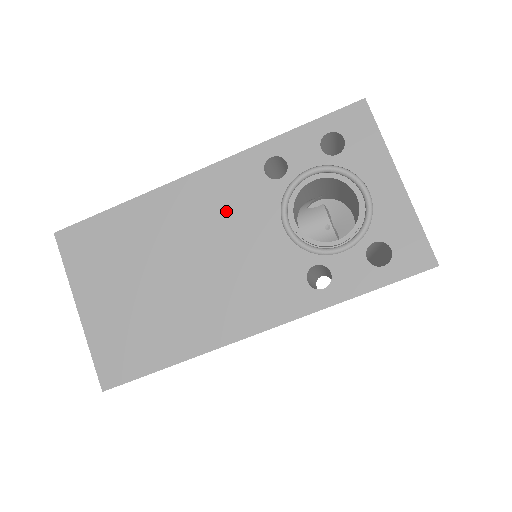
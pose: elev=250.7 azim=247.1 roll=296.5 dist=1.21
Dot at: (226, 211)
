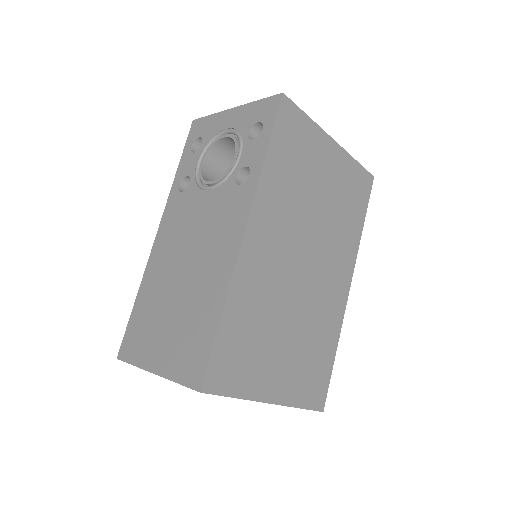
Dot at: (180, 226)
